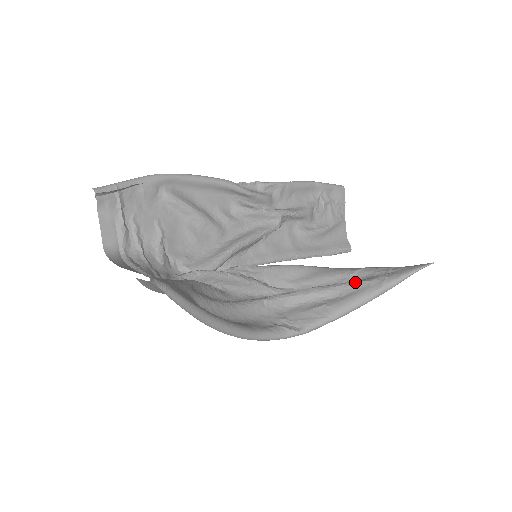
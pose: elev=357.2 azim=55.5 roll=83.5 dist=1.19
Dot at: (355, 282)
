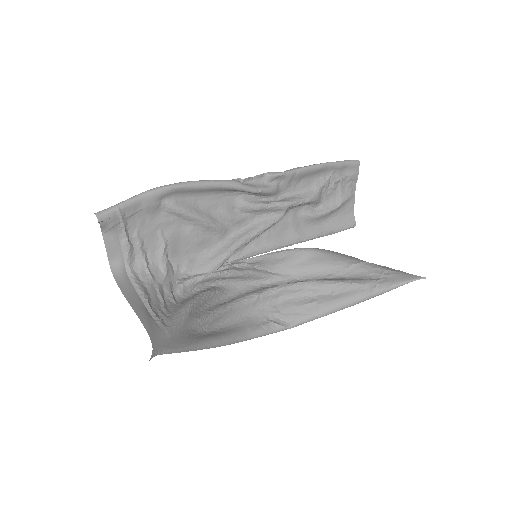
Dot at: (348, 283)
